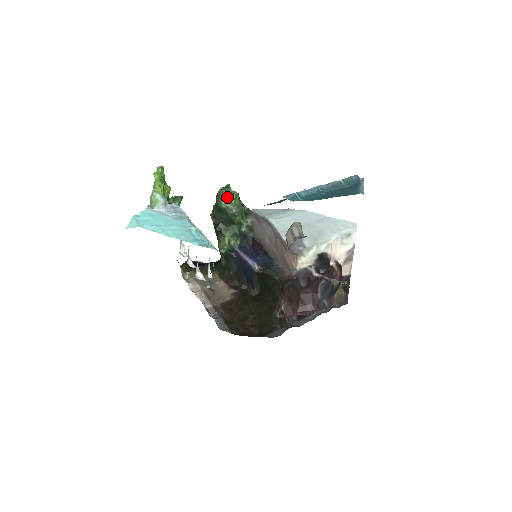
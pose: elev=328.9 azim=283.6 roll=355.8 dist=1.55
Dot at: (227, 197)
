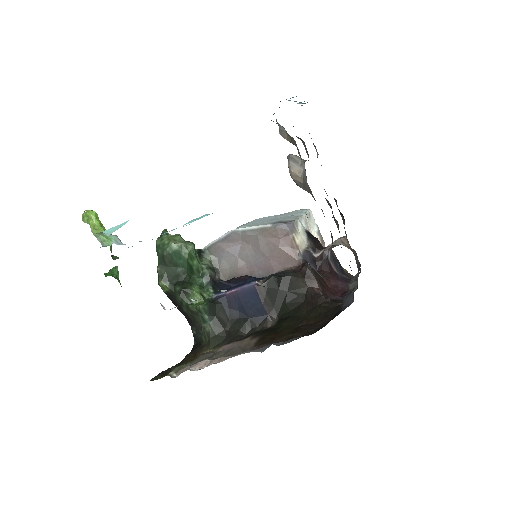
Dot at: (172, 239)
